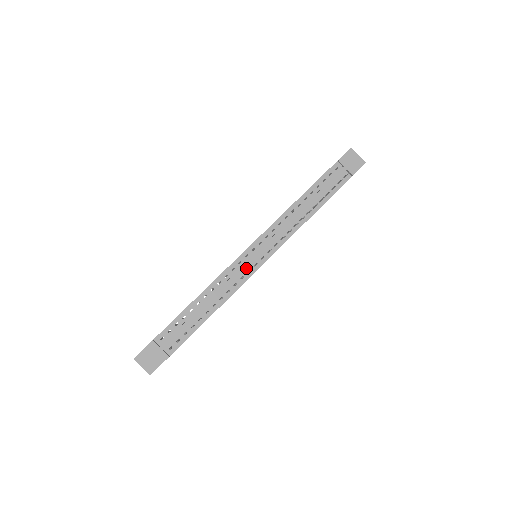
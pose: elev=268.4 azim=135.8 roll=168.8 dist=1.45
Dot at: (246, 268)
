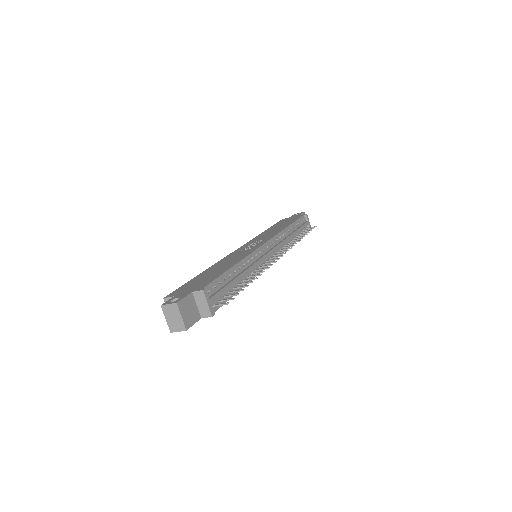
Dot at: (263, 260)
